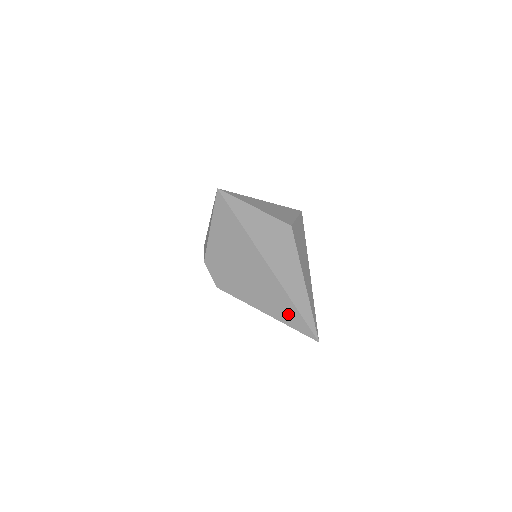
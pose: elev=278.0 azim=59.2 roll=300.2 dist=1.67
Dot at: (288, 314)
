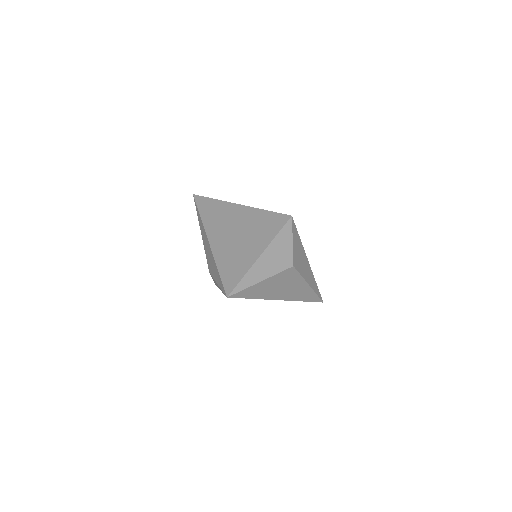
Dot at: occluded
